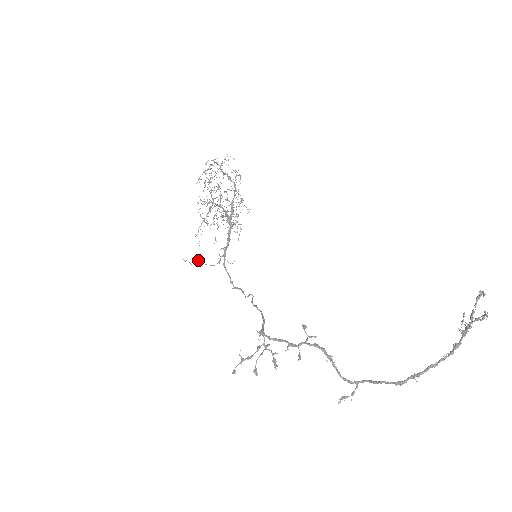
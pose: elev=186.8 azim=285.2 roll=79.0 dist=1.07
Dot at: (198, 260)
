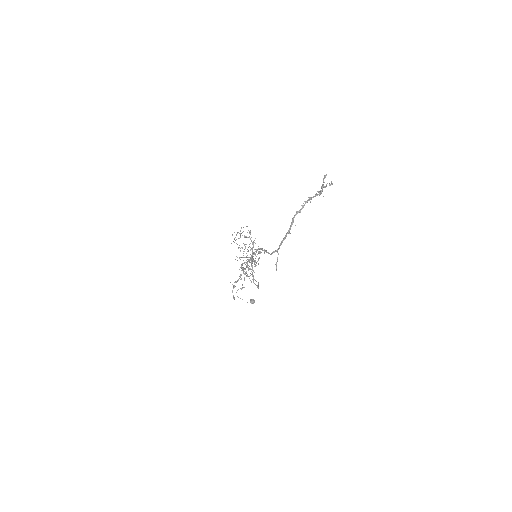
Dot at: (252, 300)
